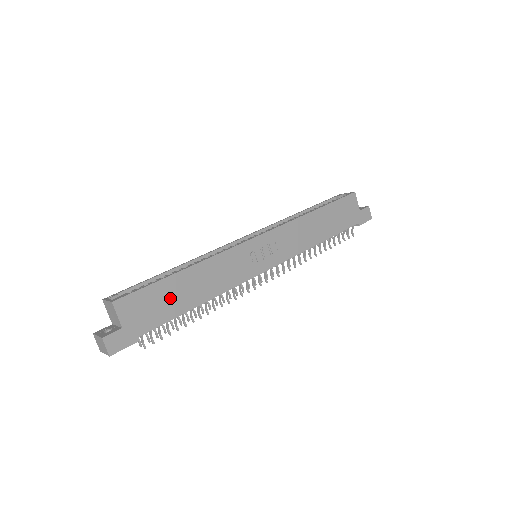
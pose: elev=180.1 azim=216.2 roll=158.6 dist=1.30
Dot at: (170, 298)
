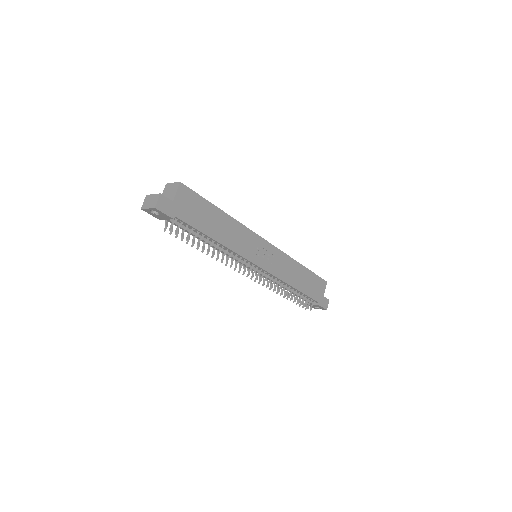
Dot at: (206, 217)
